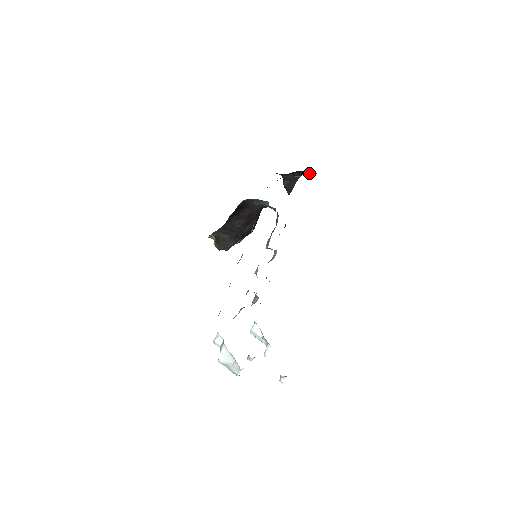
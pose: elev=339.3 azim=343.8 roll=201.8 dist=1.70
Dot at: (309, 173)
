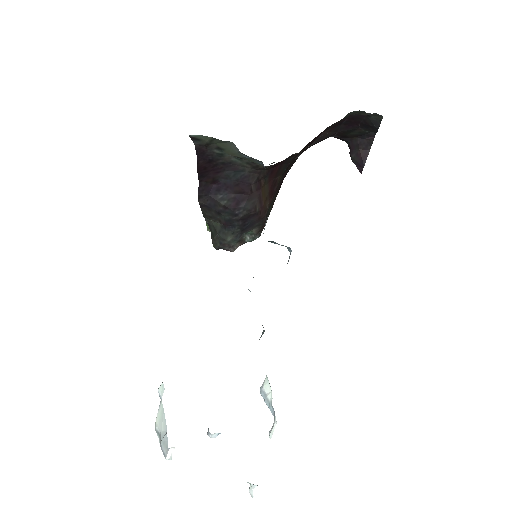
Dot at: (371, 120)
